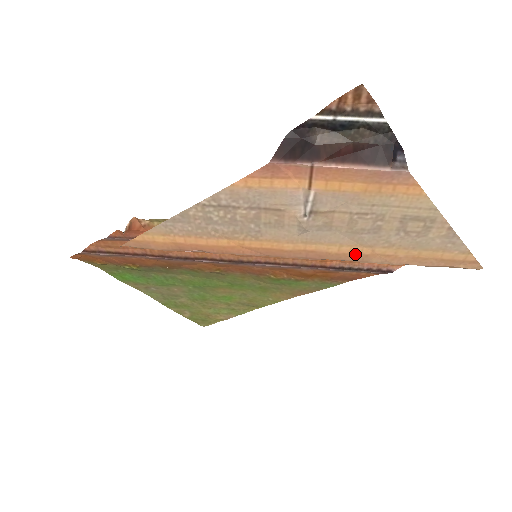
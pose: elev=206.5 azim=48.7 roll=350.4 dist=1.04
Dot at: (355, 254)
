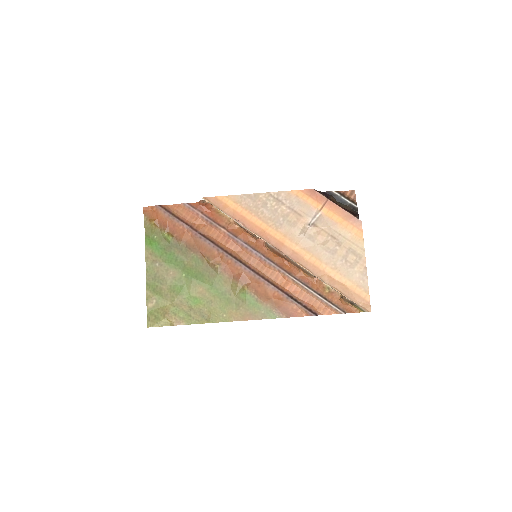
Dot at: (315, 266)
